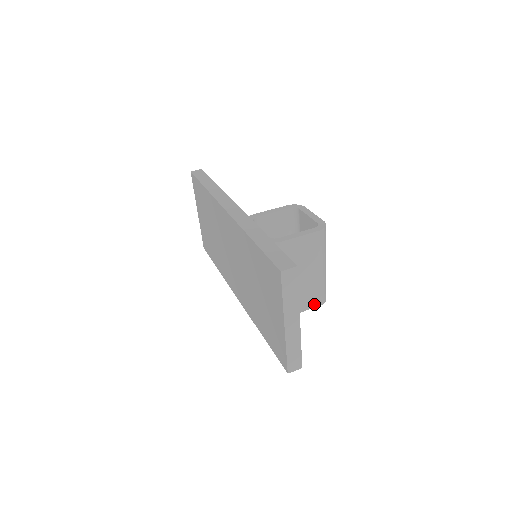
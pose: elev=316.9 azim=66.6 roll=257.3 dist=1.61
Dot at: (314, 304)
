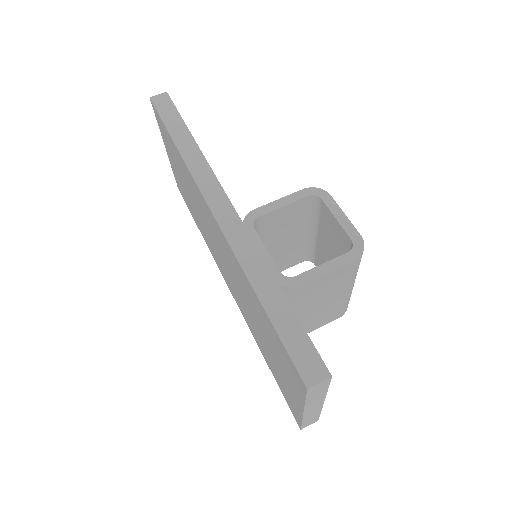
Dot at: (333, 319)
